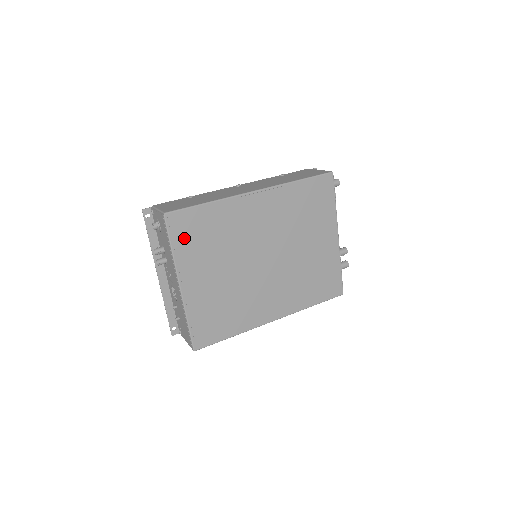
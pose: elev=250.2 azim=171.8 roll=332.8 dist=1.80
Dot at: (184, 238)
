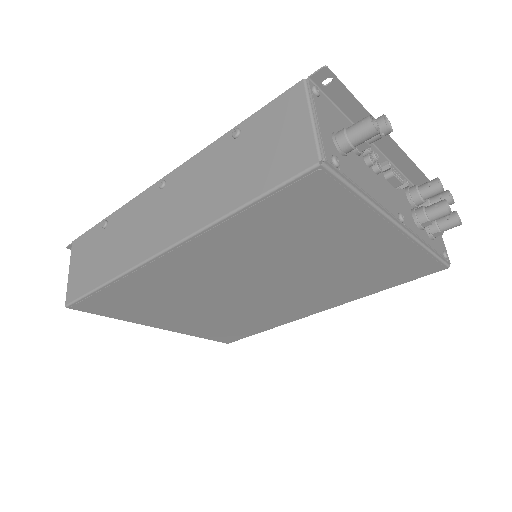
Dot at: (116, 310)
